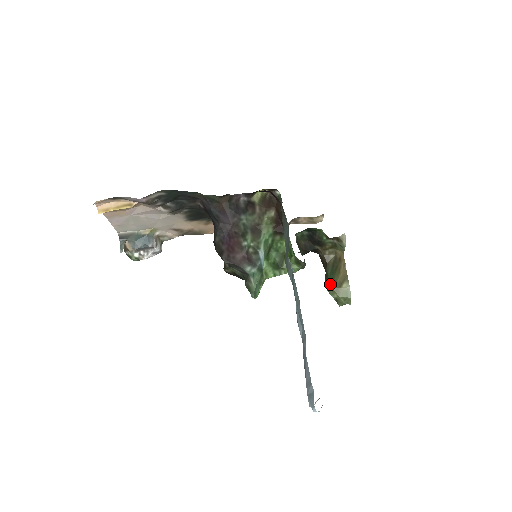
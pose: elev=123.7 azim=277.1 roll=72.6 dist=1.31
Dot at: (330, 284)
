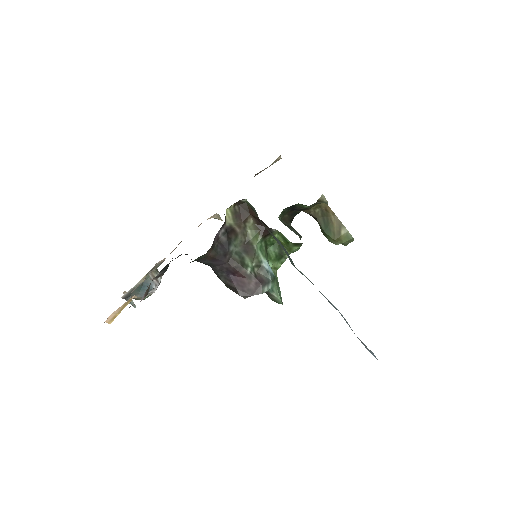
Dot at: (330, 237)
